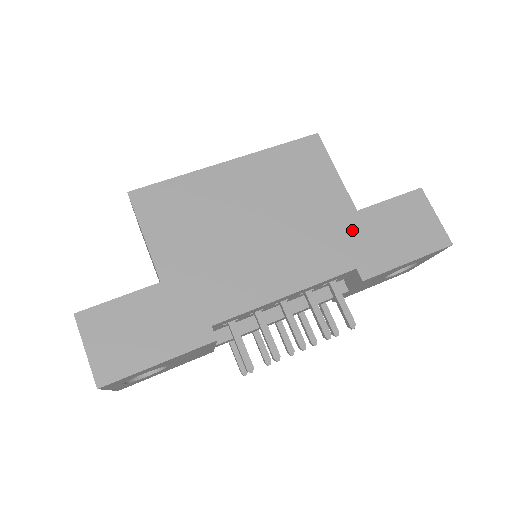
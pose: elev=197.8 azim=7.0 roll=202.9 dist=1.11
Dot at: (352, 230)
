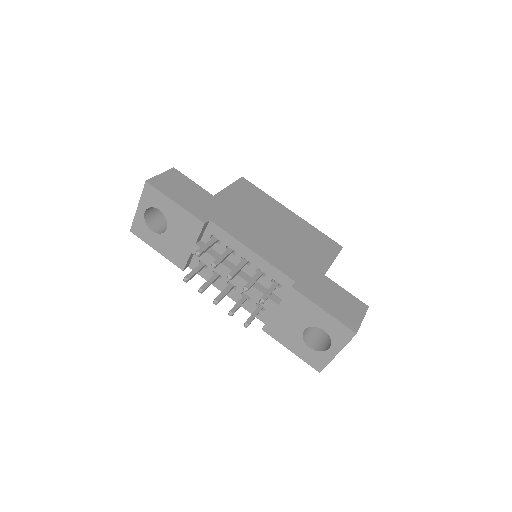
Dot at: (313, 275)
